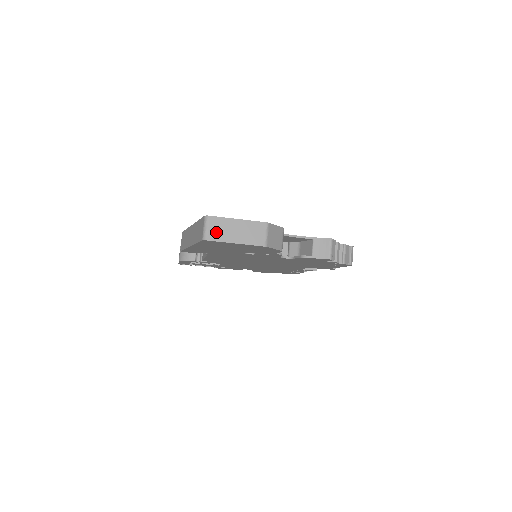
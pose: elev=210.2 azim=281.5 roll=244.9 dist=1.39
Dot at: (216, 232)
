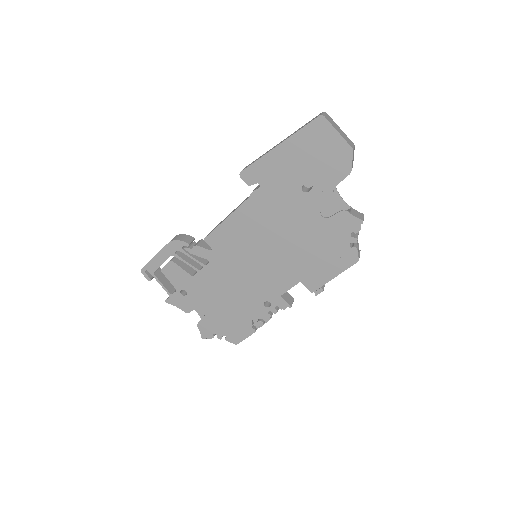
Dot at: (329, 119)
